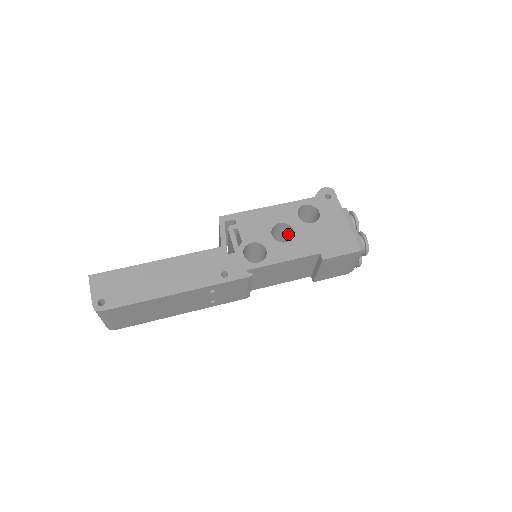
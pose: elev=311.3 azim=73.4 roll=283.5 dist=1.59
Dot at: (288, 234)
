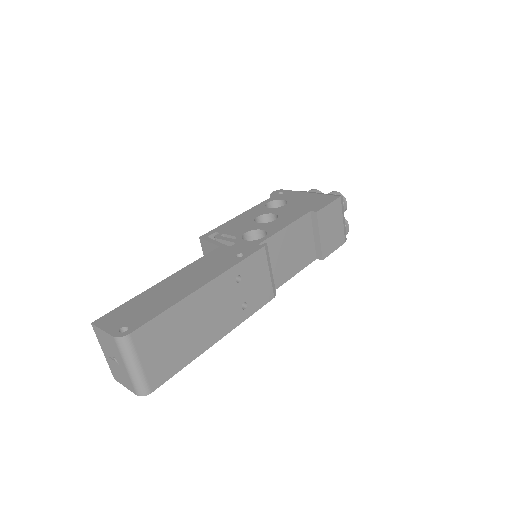
Dot at: occluded
